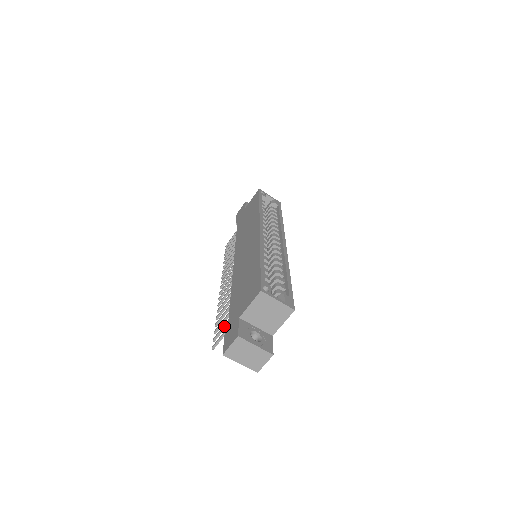
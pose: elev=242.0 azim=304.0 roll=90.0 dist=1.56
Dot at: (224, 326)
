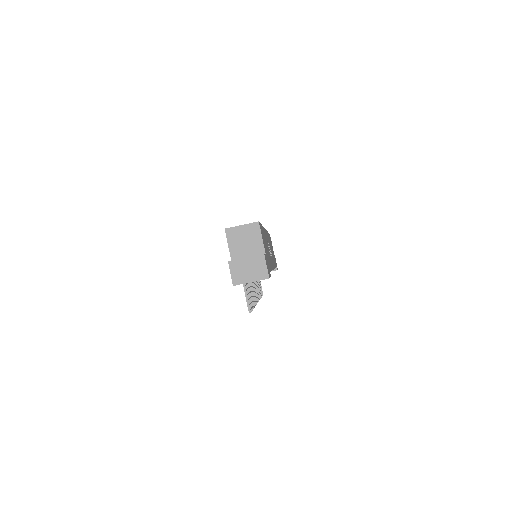
Dot at: occluded
